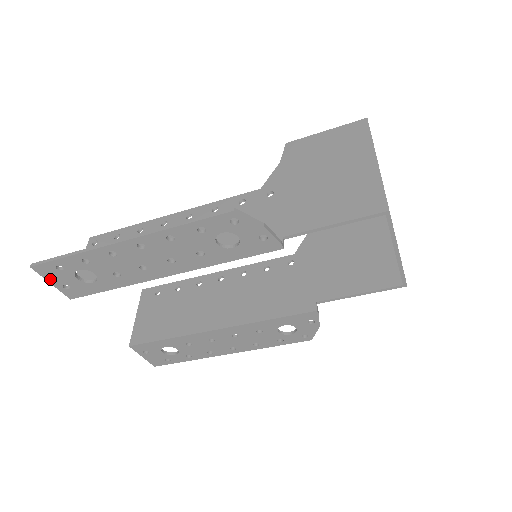
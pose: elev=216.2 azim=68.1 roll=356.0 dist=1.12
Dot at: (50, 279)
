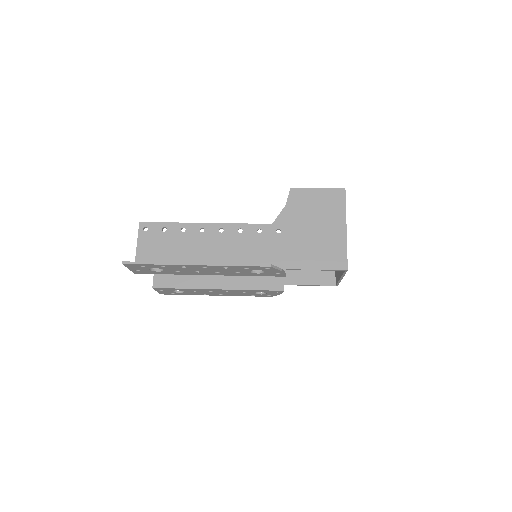
Dot at: (130, 268)
